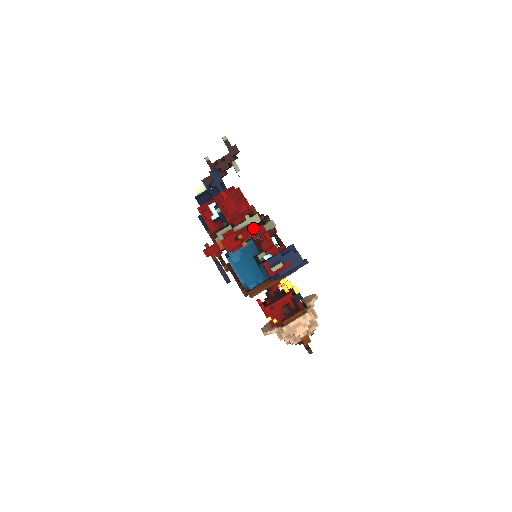
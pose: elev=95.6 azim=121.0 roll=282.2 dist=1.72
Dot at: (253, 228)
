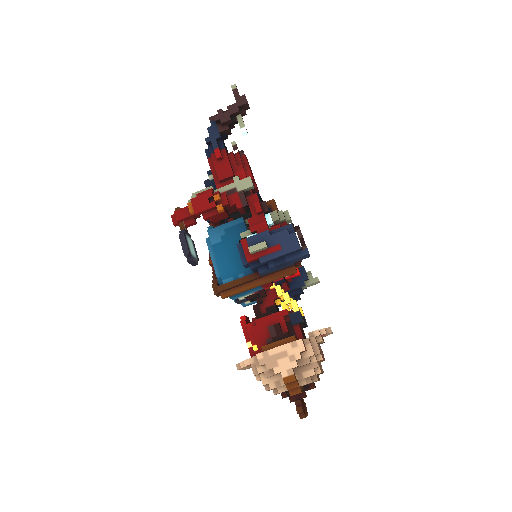
Dot at: (240, 193)
